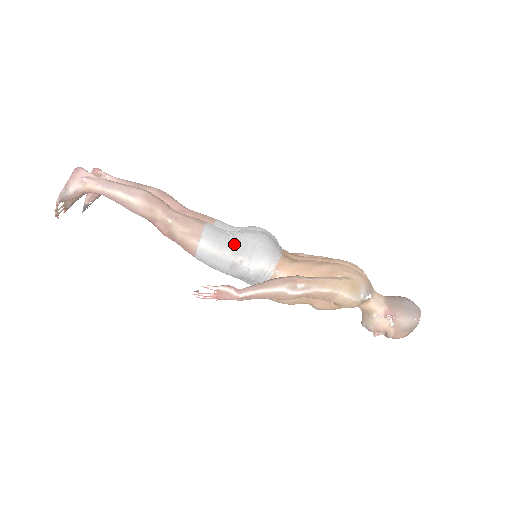
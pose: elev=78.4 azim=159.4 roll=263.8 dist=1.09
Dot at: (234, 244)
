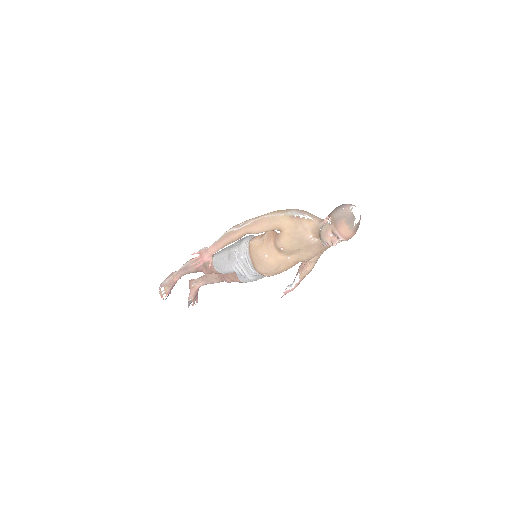
Dot at: (229, 246)
